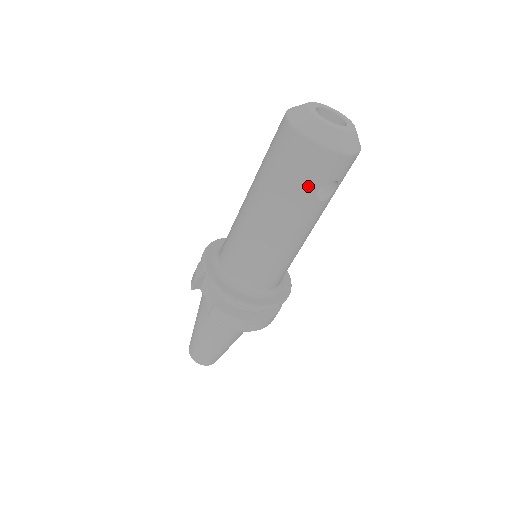
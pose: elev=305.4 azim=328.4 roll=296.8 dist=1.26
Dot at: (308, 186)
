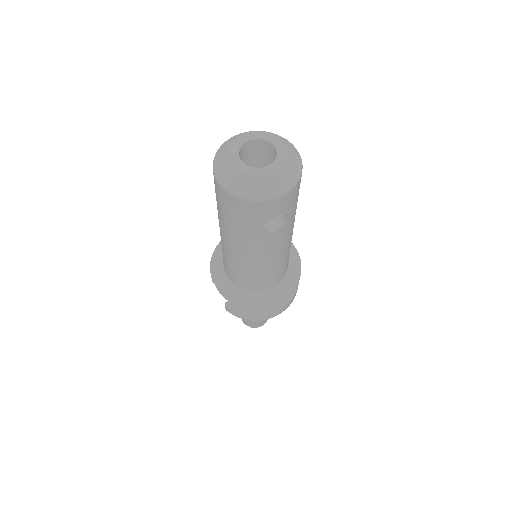
Dot at: (250, 226)
